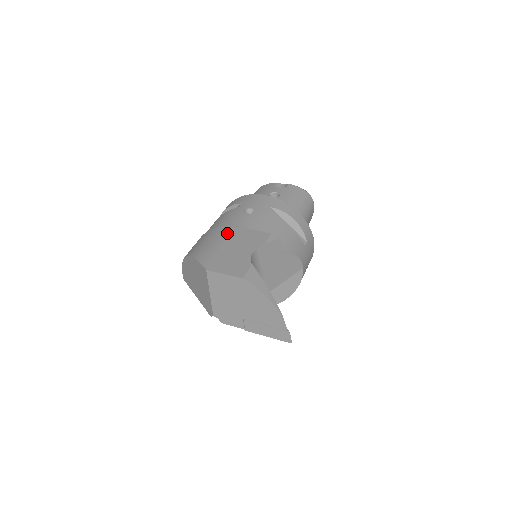
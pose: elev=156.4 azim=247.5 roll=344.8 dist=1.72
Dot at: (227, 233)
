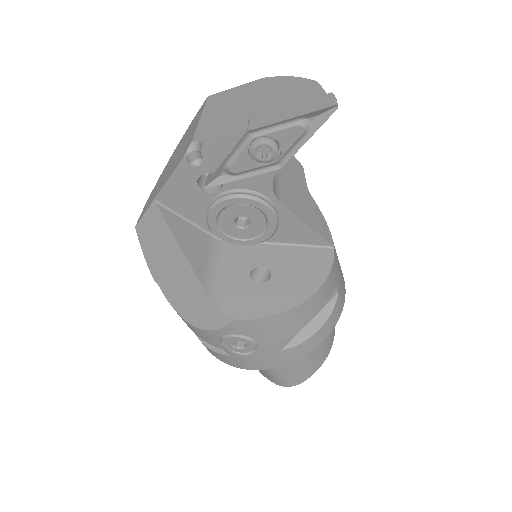
Dot at: occluded
